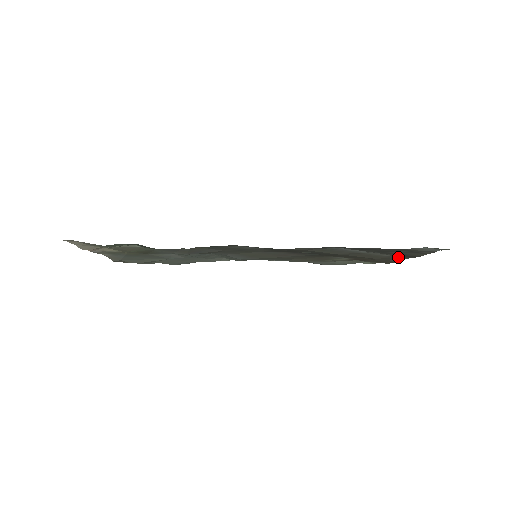
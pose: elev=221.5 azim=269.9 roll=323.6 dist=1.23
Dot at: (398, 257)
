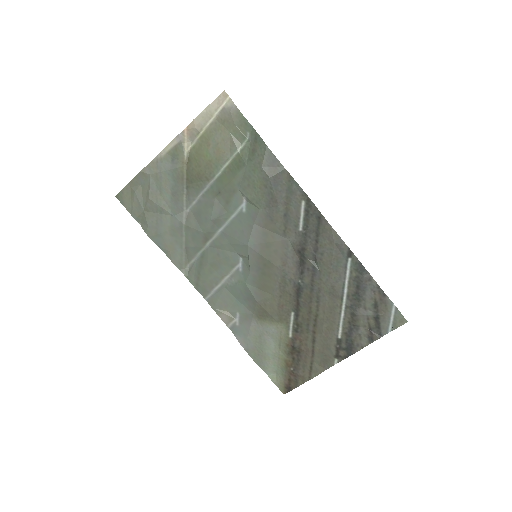
Dot at: (335, 349)
